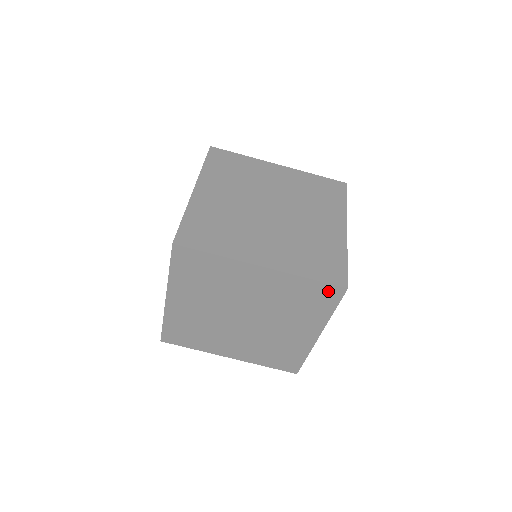
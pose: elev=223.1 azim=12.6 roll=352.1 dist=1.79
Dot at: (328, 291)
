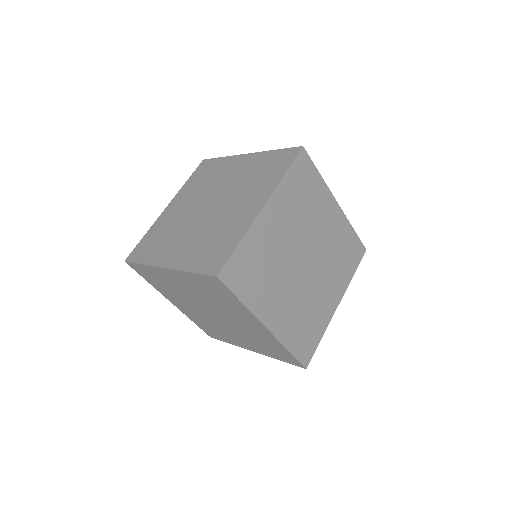
Dot at: occluded
